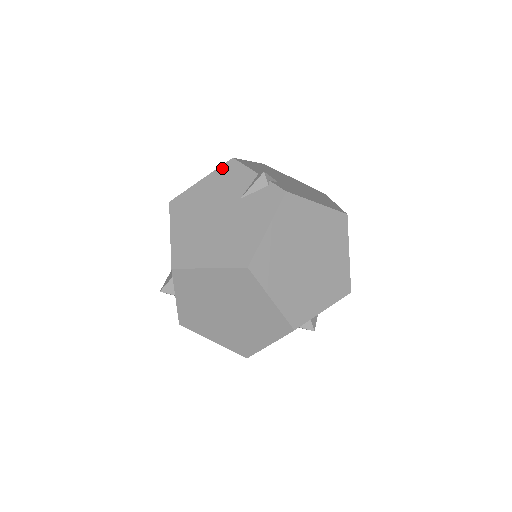
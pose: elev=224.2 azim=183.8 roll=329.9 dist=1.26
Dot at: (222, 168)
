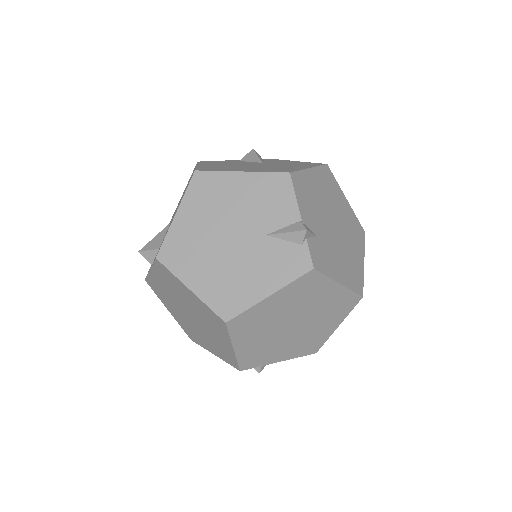
Dot at: (271, 176)
